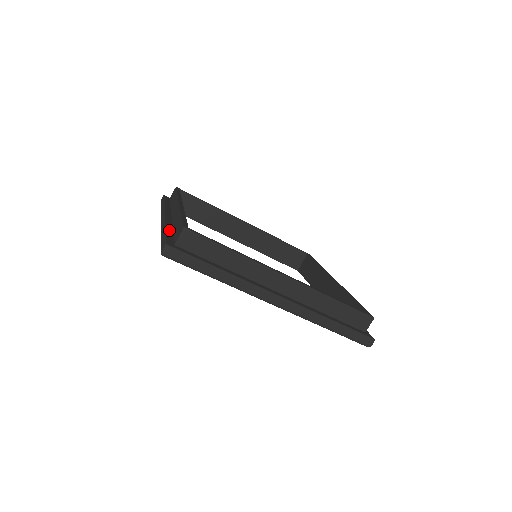
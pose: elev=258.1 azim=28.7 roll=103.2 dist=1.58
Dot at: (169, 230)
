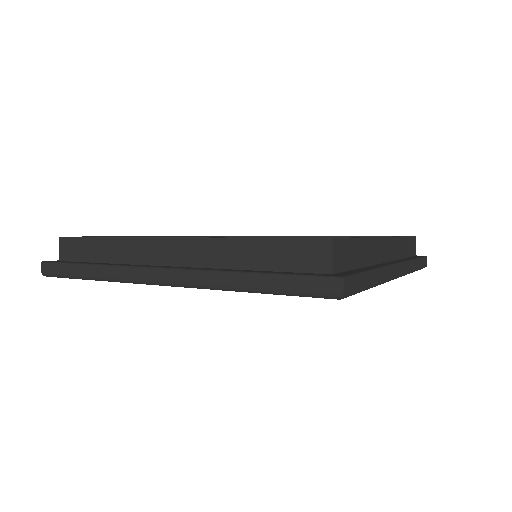
Dot at: occluded
